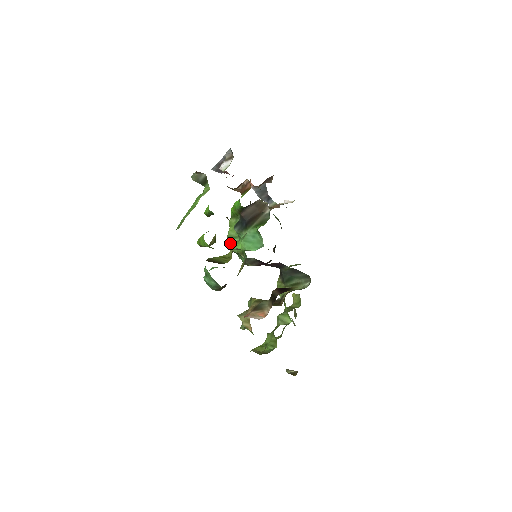
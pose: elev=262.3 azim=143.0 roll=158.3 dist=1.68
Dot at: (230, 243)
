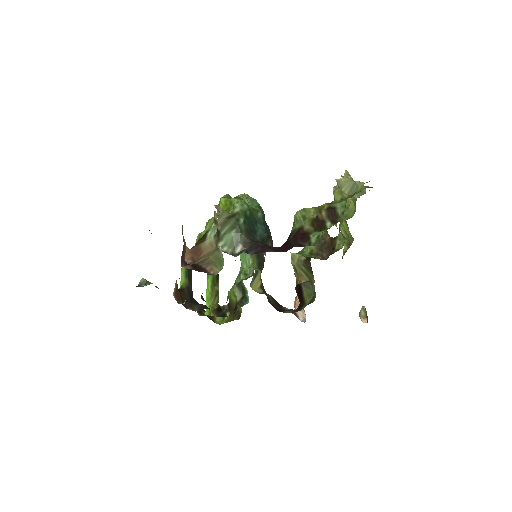
Dot at: occluded
